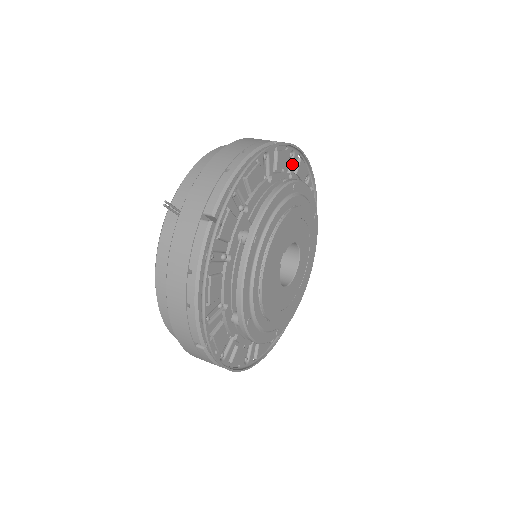
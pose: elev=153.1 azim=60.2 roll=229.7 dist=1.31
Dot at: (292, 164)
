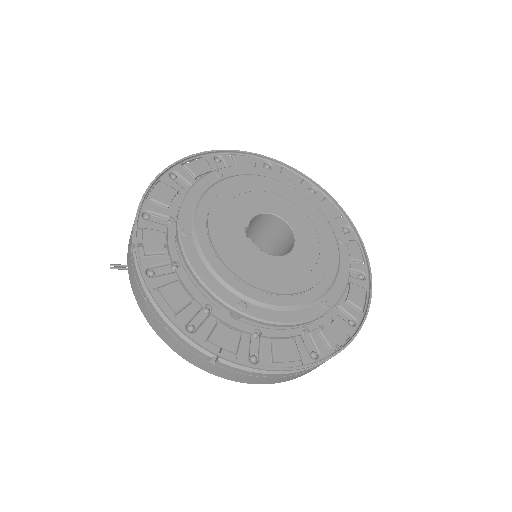
Dot at: (226, 165)
